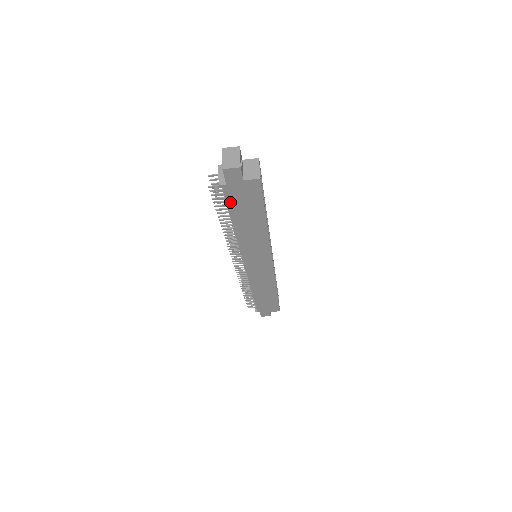
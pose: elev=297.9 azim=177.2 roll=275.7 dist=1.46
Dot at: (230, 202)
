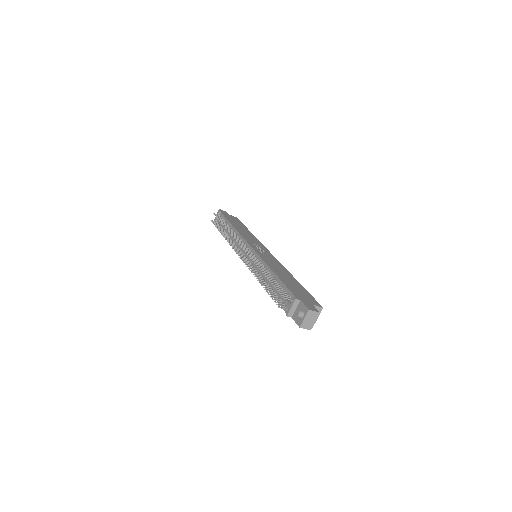
Dot at: occluded
